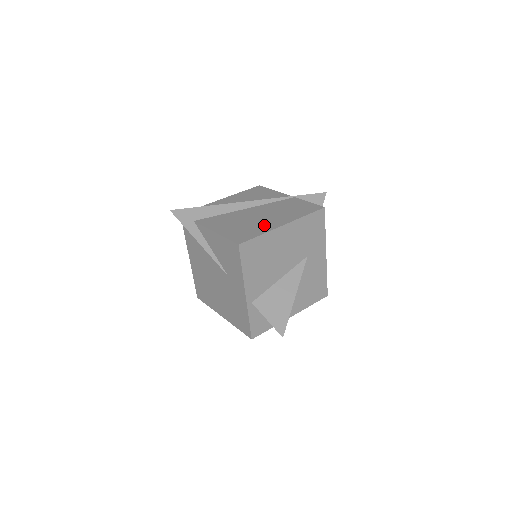
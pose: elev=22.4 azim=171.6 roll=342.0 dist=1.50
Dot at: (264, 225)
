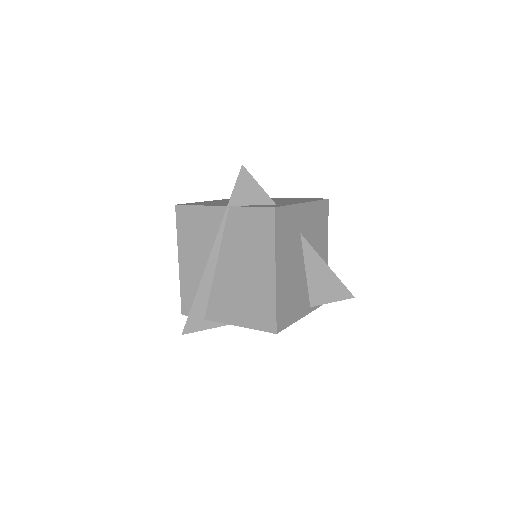
Dot at: (261, 287)
